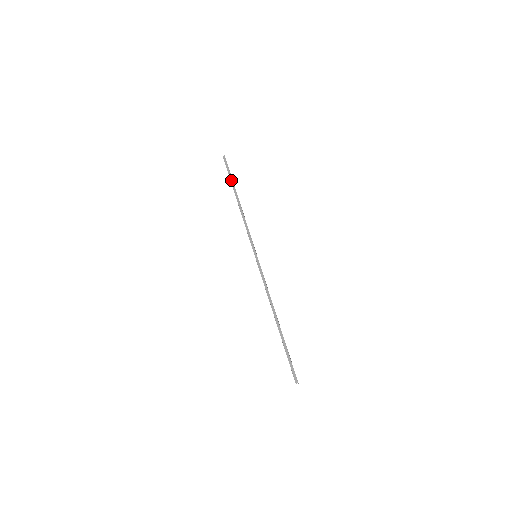
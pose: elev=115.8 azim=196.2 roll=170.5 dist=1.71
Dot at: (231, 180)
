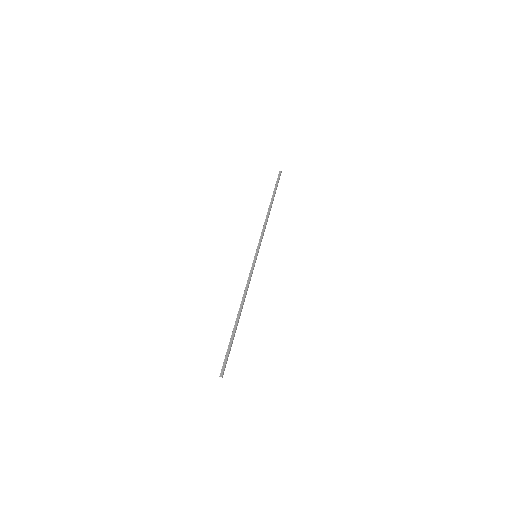
Dot at: (274, 190)
